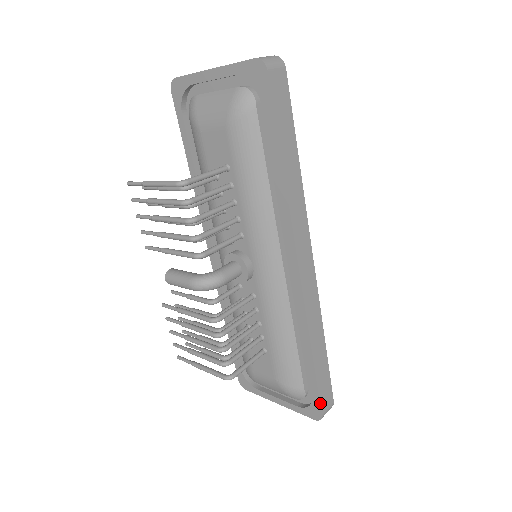
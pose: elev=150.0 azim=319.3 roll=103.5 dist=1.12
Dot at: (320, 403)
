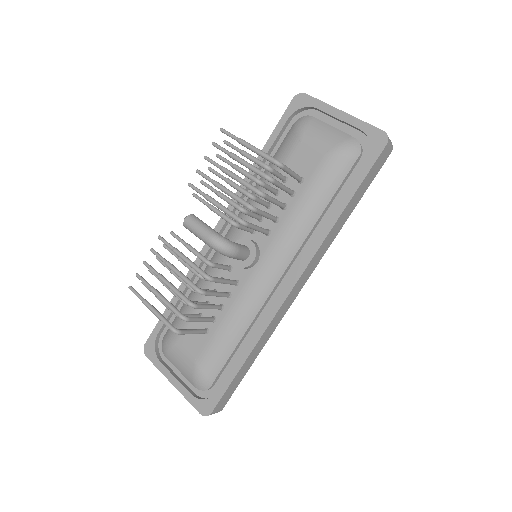
Dot at: (219, 402)
